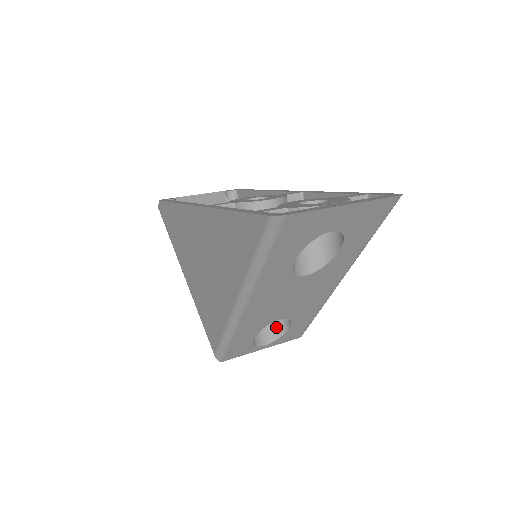
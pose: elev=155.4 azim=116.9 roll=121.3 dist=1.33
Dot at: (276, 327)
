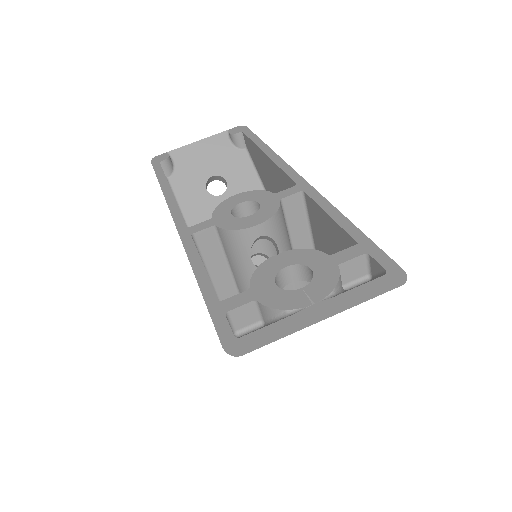
Dot at: occluded
